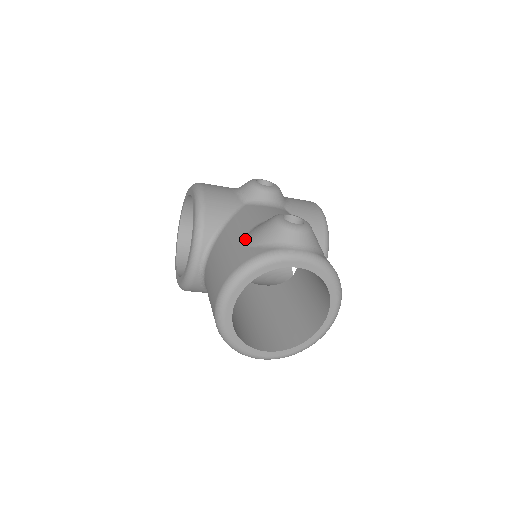
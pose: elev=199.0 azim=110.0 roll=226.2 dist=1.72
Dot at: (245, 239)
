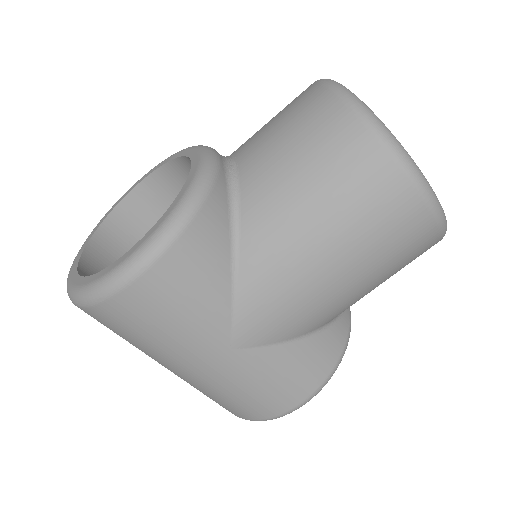
Dot at: occluded
